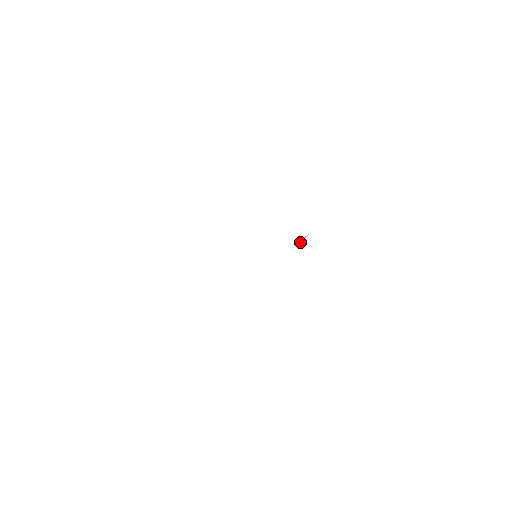
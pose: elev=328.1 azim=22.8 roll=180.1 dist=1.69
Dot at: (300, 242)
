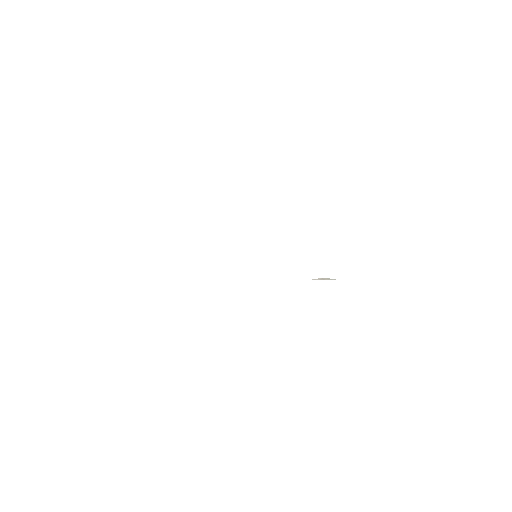
Dot at: (314, 279)
